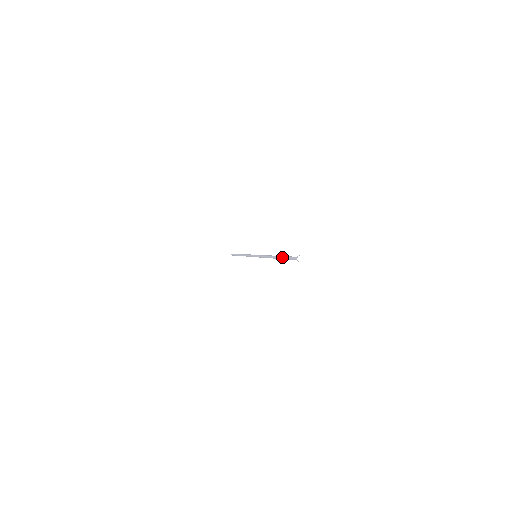
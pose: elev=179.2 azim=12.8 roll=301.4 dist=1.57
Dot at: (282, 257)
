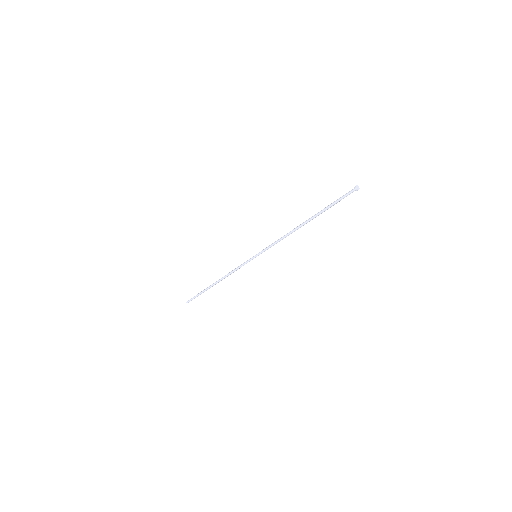
Dot at: occluded
